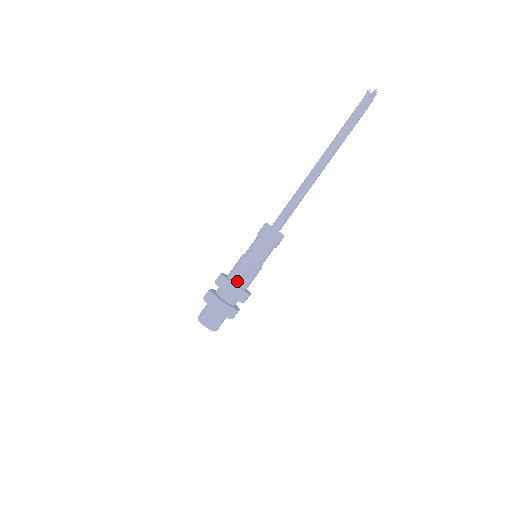
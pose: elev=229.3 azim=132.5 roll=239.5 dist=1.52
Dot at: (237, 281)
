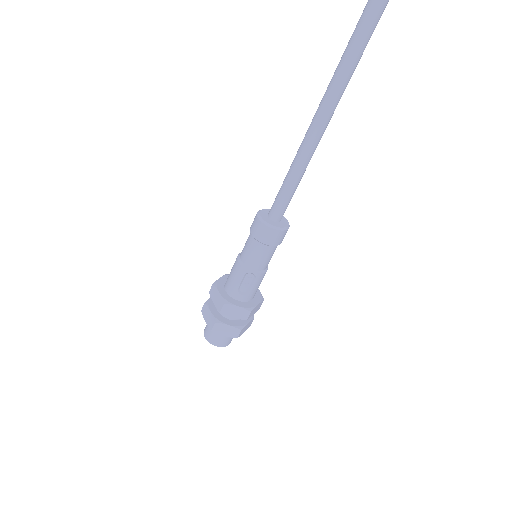
Dot at: (233, 294)
